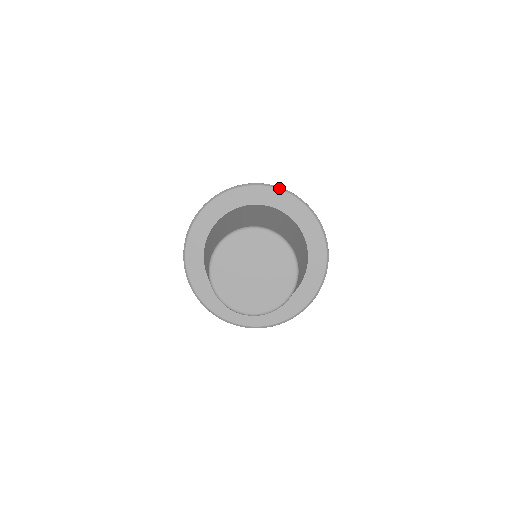
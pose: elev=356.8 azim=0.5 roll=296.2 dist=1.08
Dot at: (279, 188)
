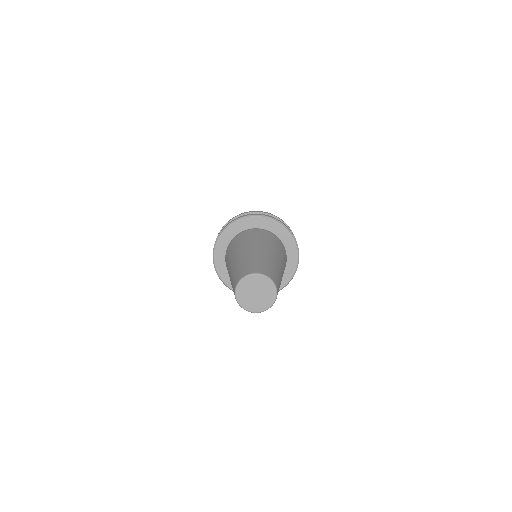
Dot at: (270, 218)
